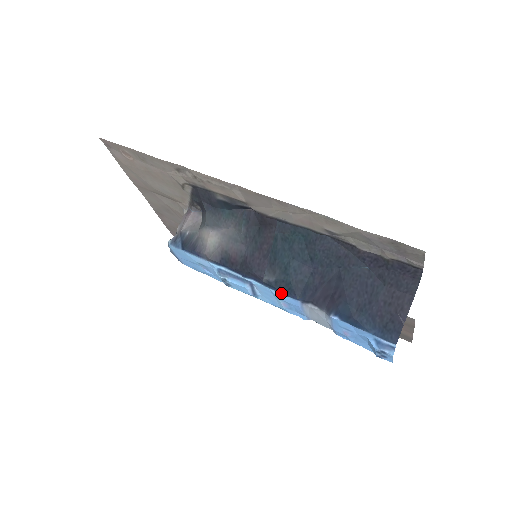
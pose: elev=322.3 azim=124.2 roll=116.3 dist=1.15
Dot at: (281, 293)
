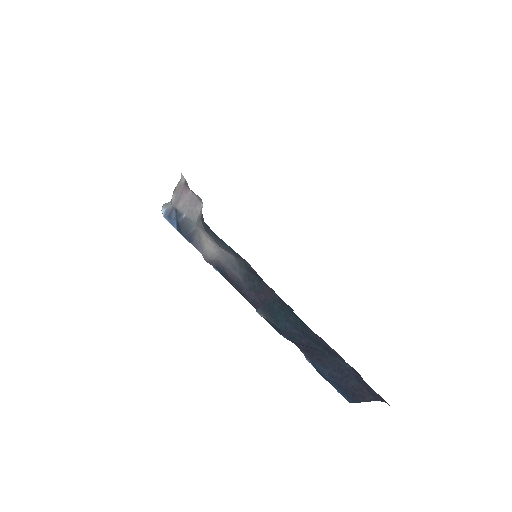
Dot at: occluded
